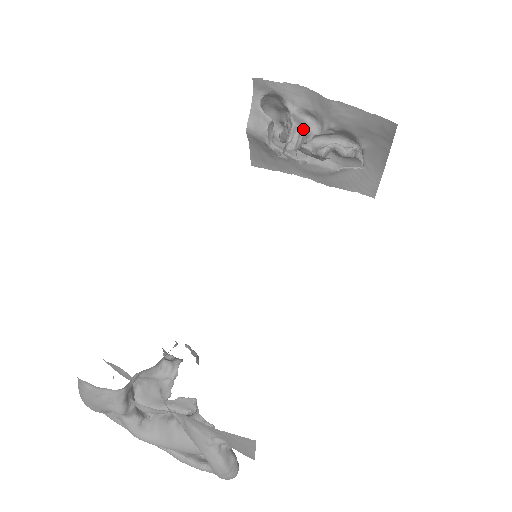
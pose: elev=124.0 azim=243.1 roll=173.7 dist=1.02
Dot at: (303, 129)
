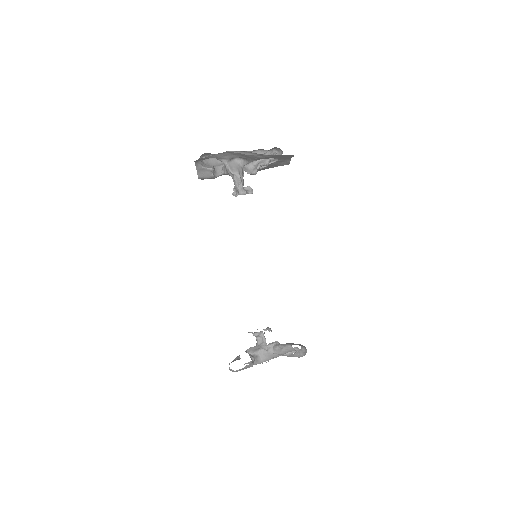
Dot at: (240, 172)
